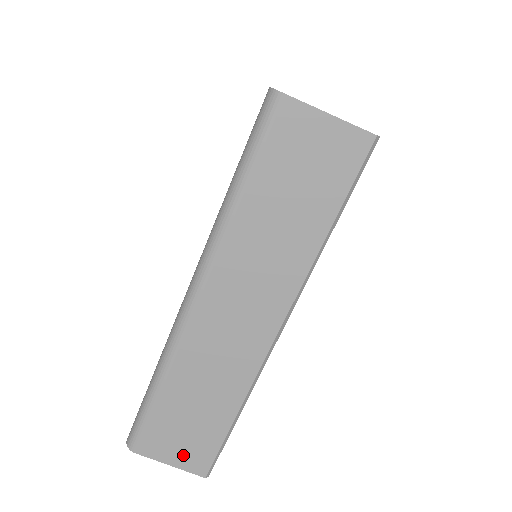
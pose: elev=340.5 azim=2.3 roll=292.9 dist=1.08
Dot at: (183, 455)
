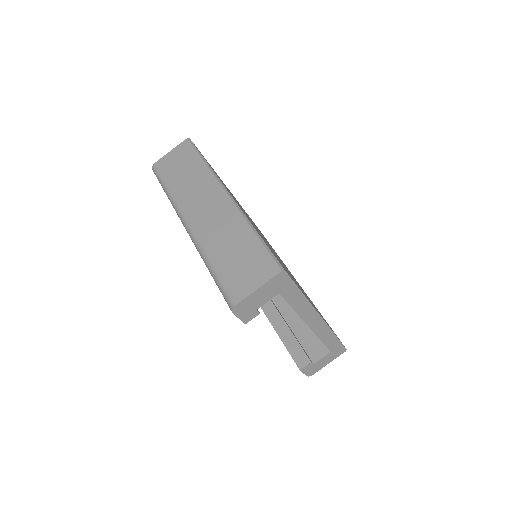
Dot at: (257, 275)
